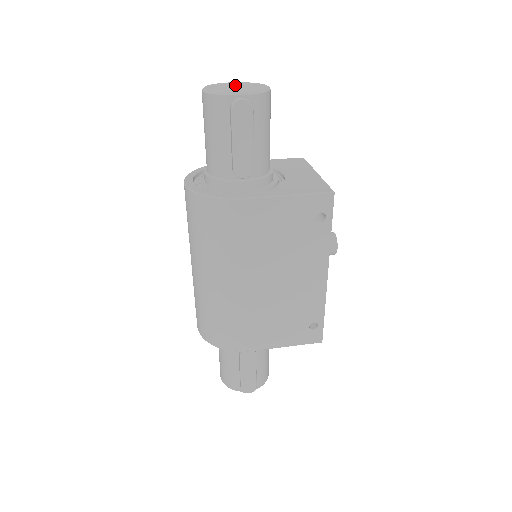
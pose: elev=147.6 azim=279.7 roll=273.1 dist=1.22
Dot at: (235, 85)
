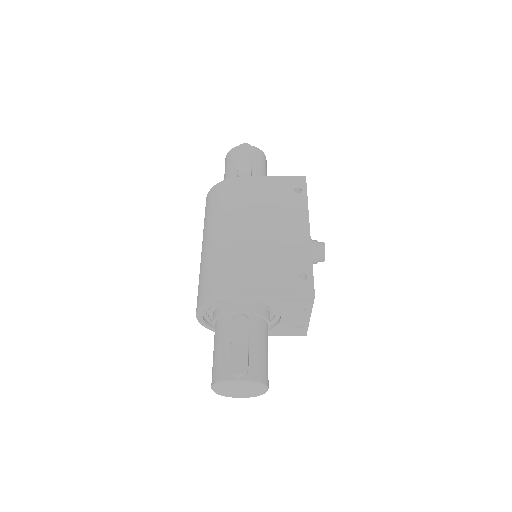
Dot at: occluded
